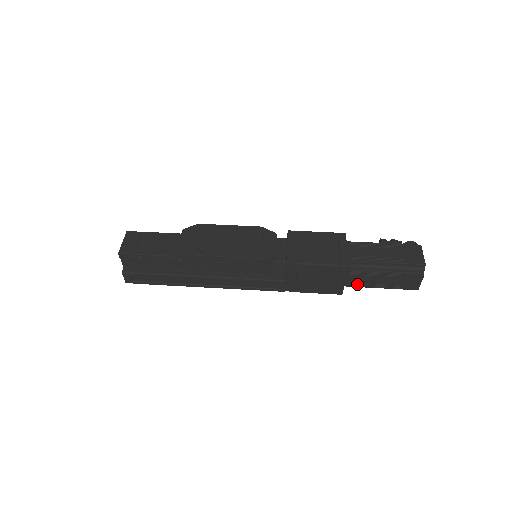
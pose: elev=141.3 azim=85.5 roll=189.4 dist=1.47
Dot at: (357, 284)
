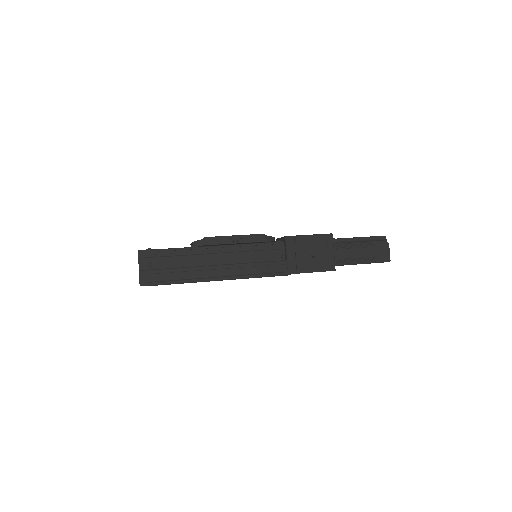
Dot at: (344, 261)
